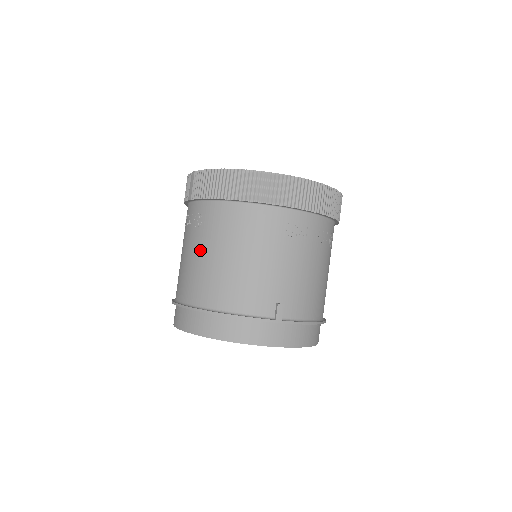
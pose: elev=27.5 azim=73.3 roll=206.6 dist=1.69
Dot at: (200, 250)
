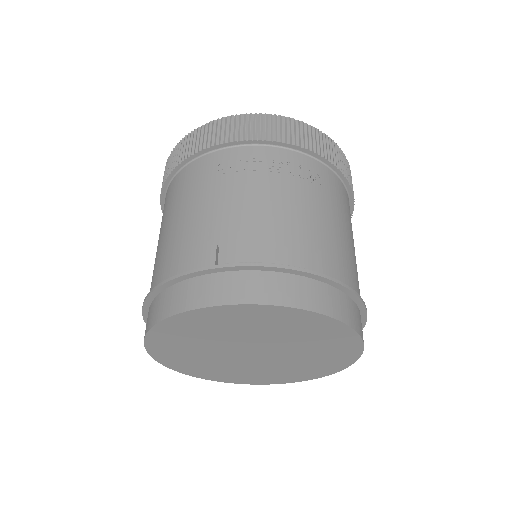
Dot at: occluded
